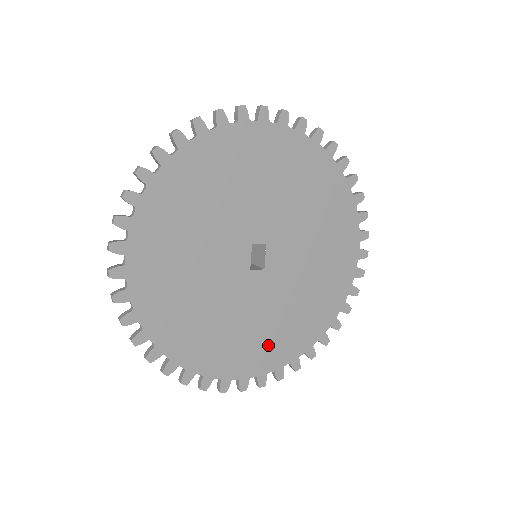
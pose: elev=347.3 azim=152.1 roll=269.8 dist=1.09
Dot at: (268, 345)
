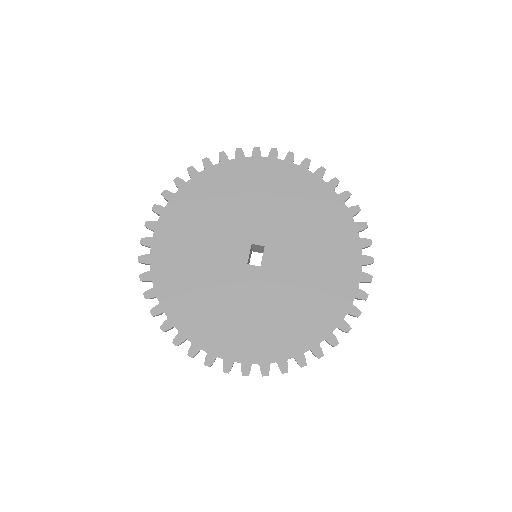
Dot at: (256, 336)
